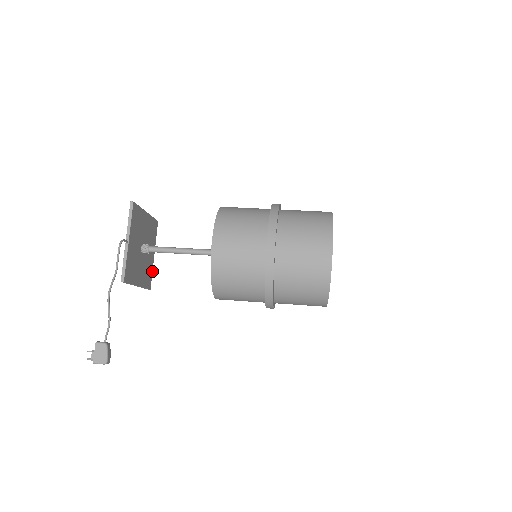
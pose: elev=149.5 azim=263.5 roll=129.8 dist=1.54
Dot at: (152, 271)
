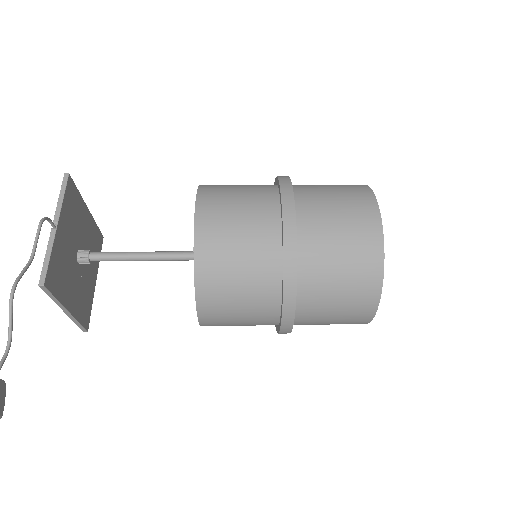
Dot at: (91, 304)
